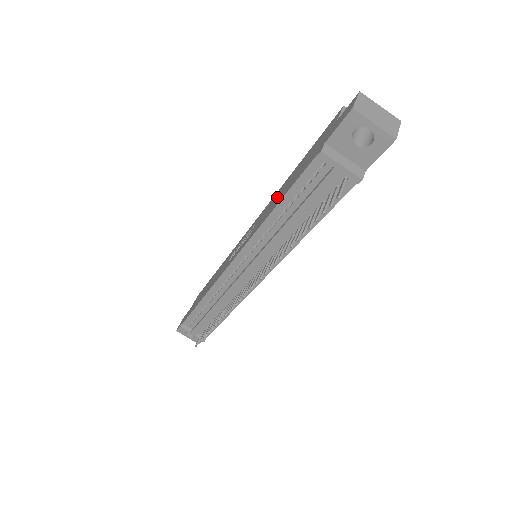
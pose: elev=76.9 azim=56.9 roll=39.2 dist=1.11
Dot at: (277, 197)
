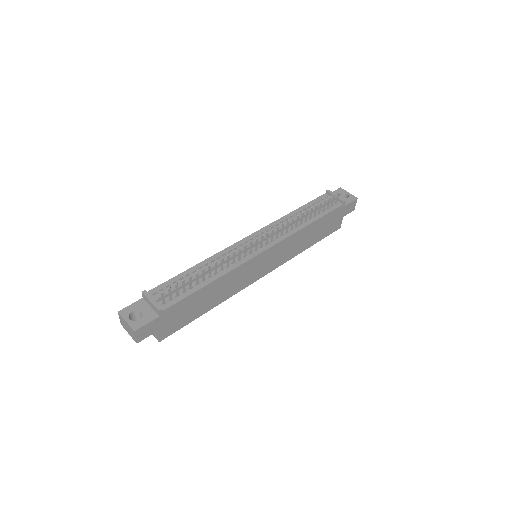
Dot at: occluded
